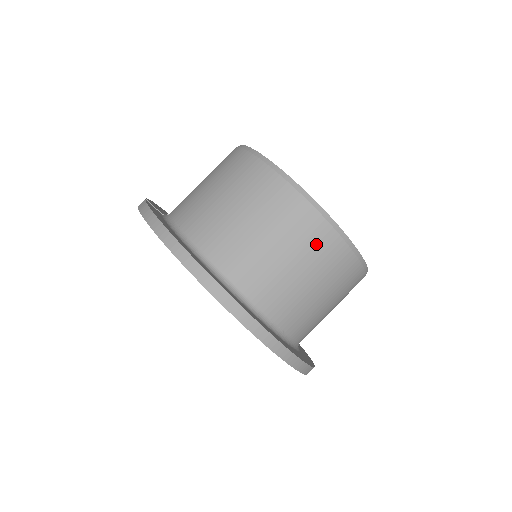
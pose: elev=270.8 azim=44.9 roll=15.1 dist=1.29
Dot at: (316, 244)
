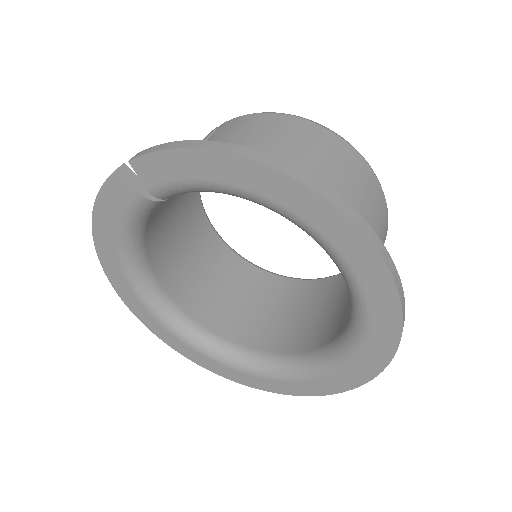
Dot at: (373, 194)
